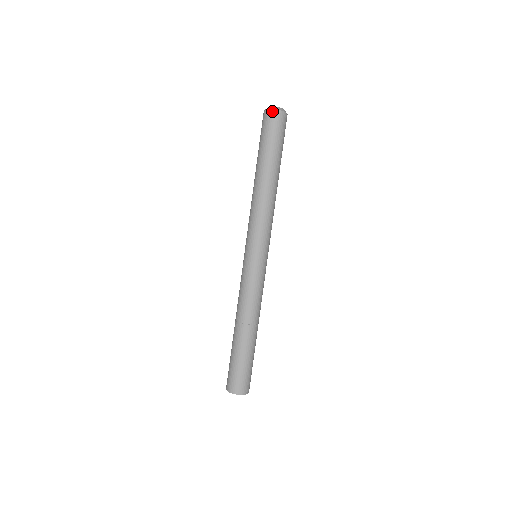
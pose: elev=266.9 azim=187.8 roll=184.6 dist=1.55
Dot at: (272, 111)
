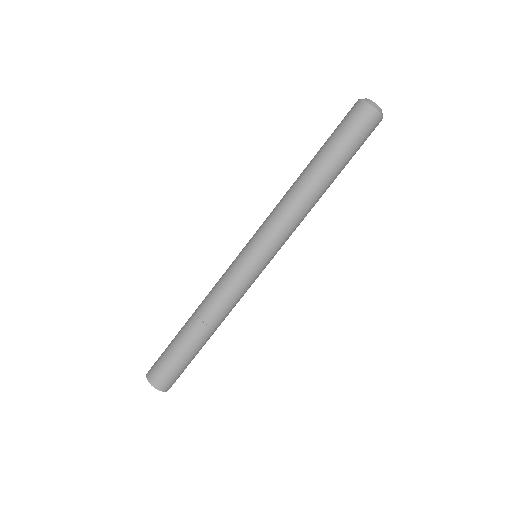
Dot at: (373, 110)
